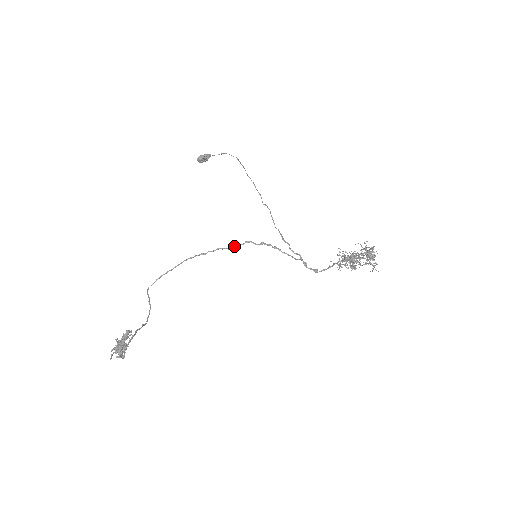
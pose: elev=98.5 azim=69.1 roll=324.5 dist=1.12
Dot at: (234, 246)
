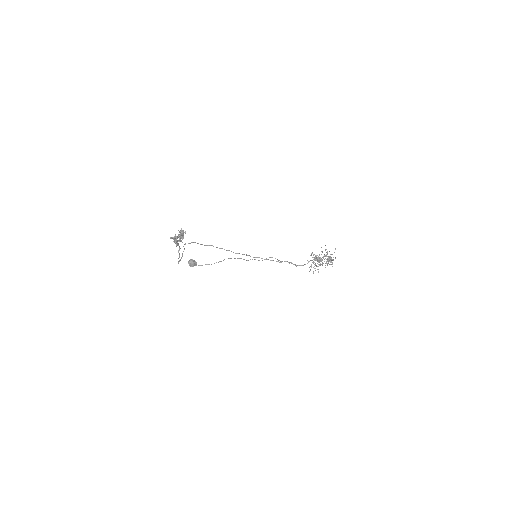
Dot at: (239, 253)
